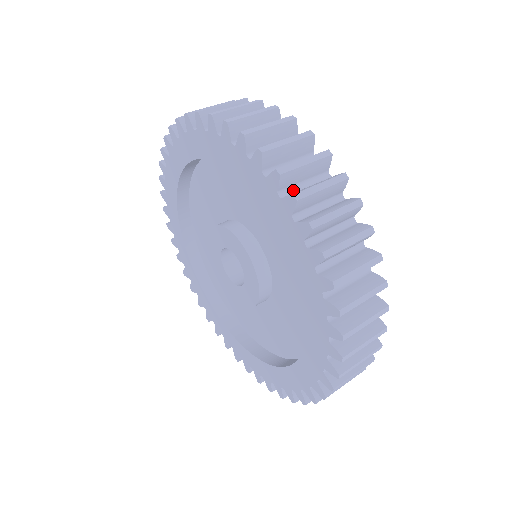
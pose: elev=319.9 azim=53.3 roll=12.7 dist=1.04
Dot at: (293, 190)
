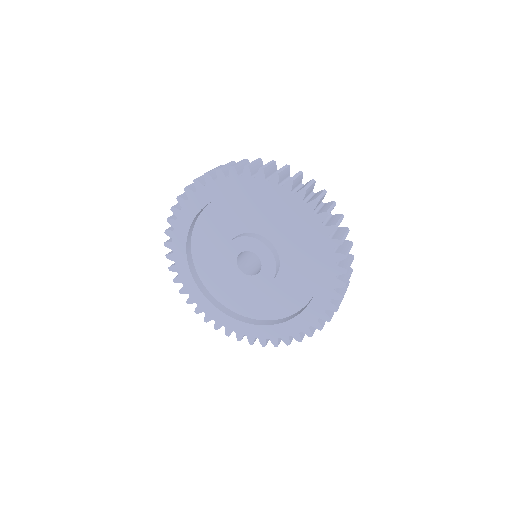
Dot at: occluded
